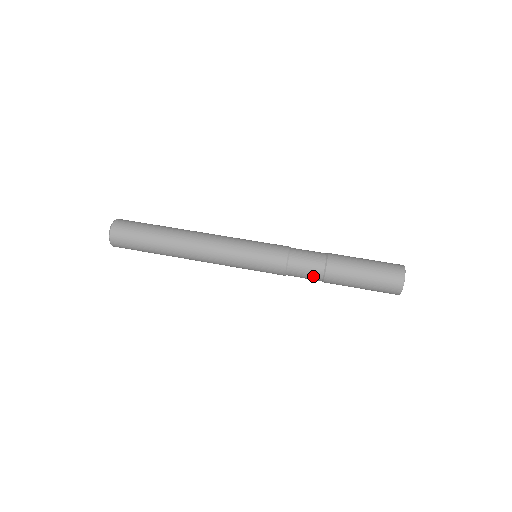
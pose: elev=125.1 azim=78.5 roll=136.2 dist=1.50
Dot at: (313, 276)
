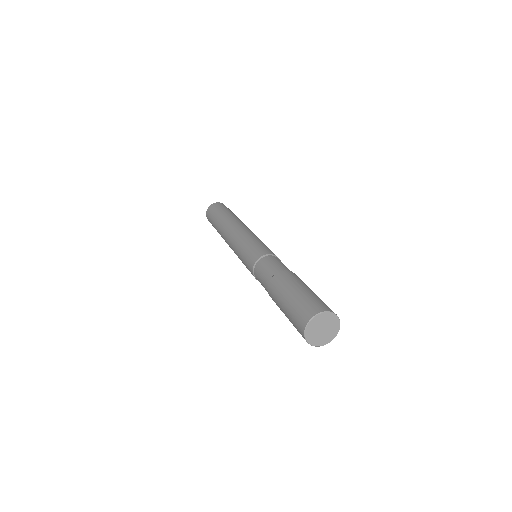
Dot at: (266, 277)
